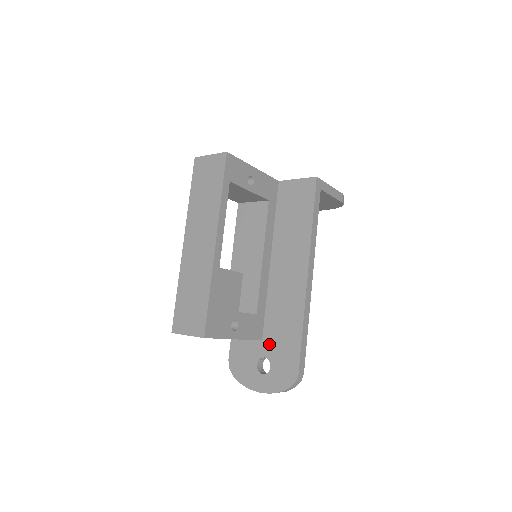
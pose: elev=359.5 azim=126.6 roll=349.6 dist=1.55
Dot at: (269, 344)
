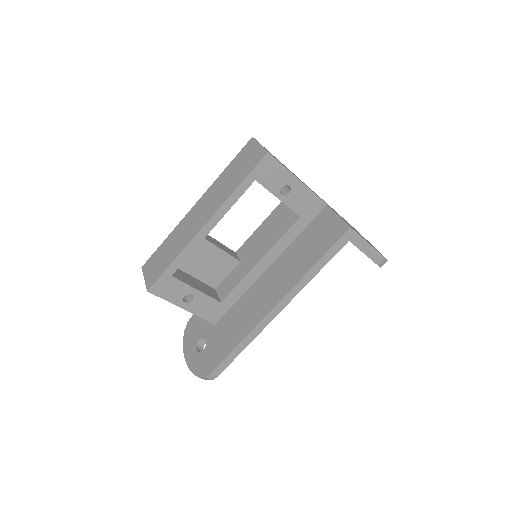
Dot at: (216, 332)
